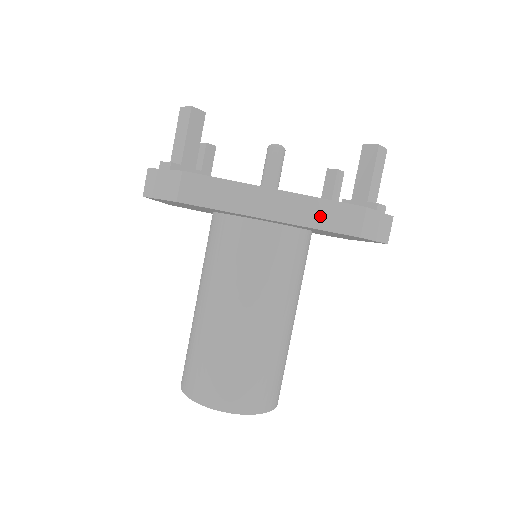
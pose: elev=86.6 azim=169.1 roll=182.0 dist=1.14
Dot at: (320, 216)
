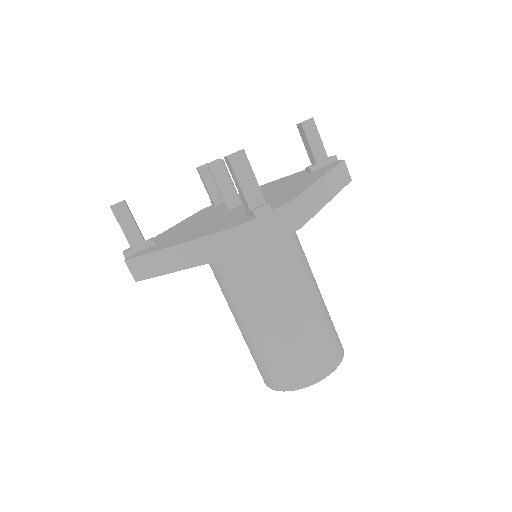
Dot at: (339, 180)
